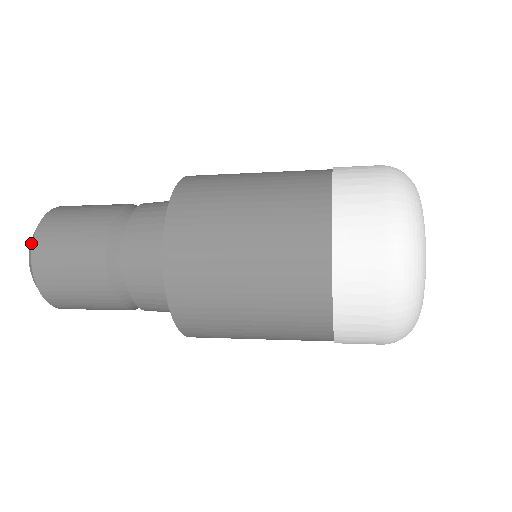
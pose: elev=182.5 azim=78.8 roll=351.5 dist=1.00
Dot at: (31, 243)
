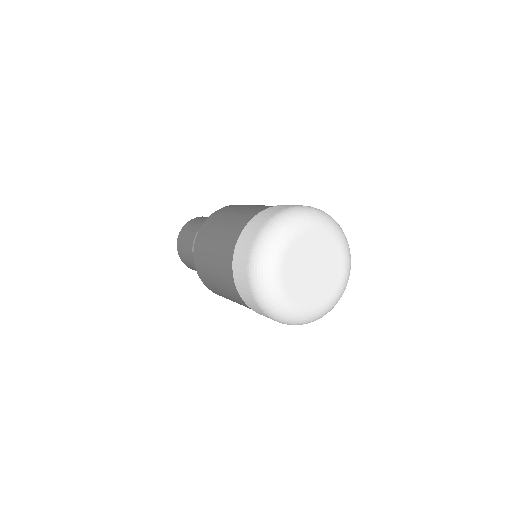
Dot at: occluded
